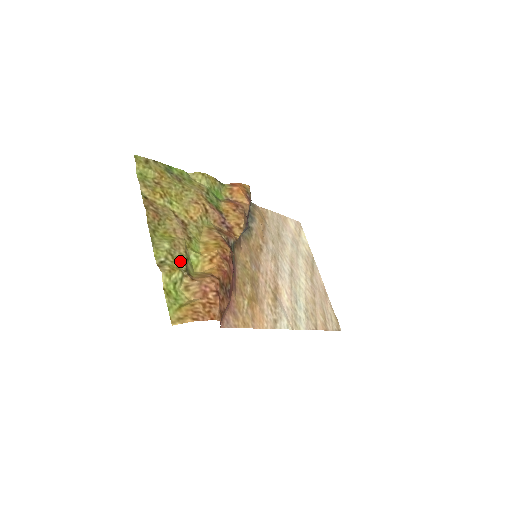
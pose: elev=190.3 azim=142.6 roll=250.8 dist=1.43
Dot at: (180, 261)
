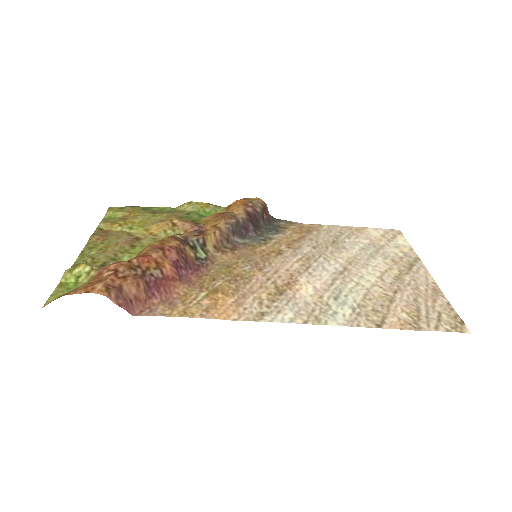
Dot at: (100, 261)
